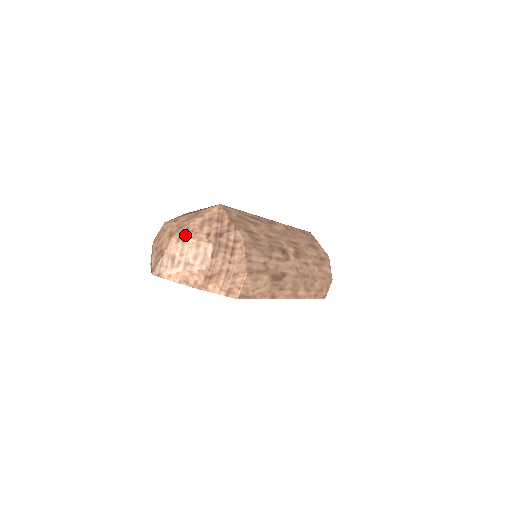
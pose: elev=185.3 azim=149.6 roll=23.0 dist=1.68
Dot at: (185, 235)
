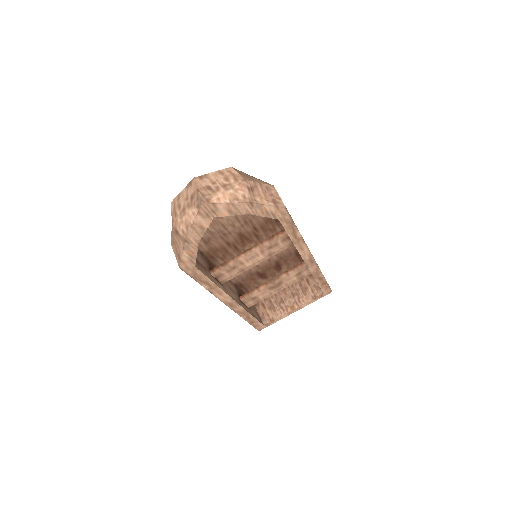
Dot at: (203, 175)
